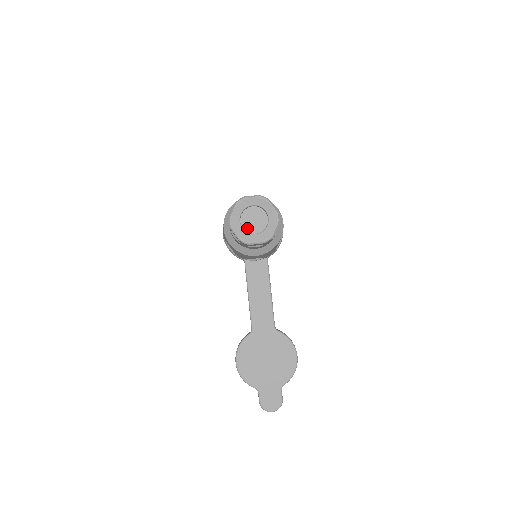
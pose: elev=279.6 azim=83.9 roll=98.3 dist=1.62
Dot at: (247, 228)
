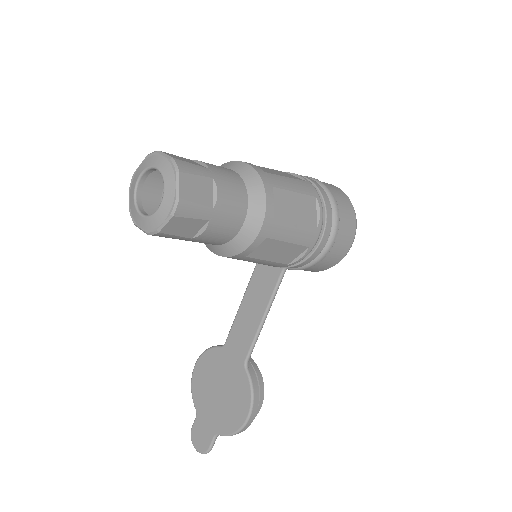
Dot at: occluded
